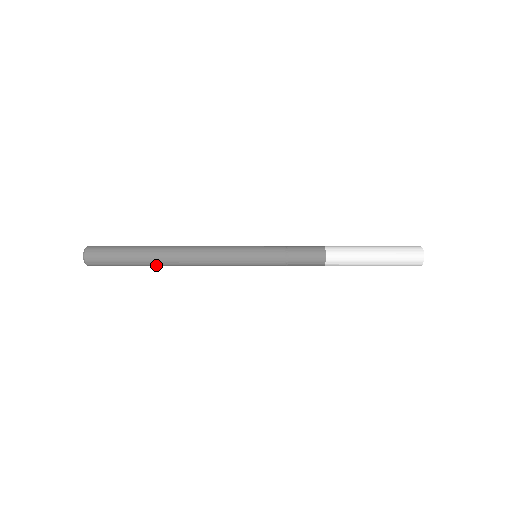
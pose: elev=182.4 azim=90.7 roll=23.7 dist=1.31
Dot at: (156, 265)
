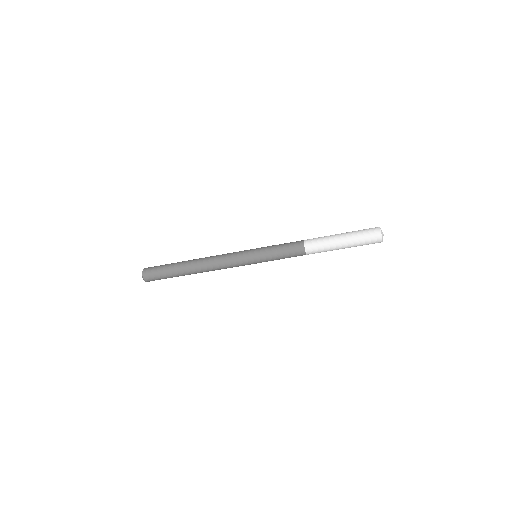
Dot at: (186, 266)
